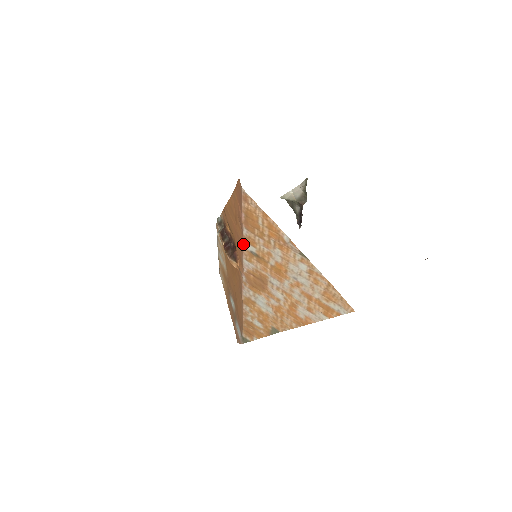
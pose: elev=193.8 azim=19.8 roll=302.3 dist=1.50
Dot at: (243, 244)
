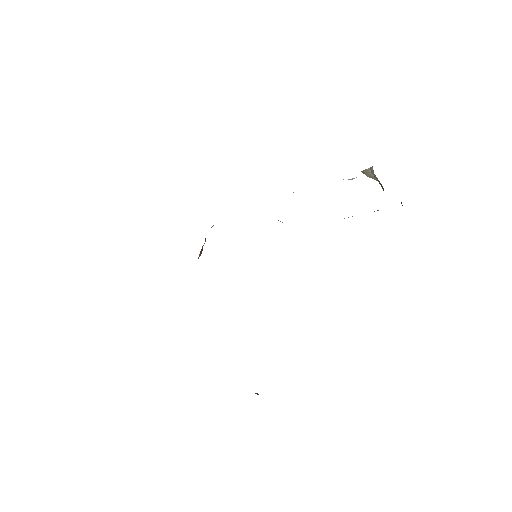
Dot at: occluded
